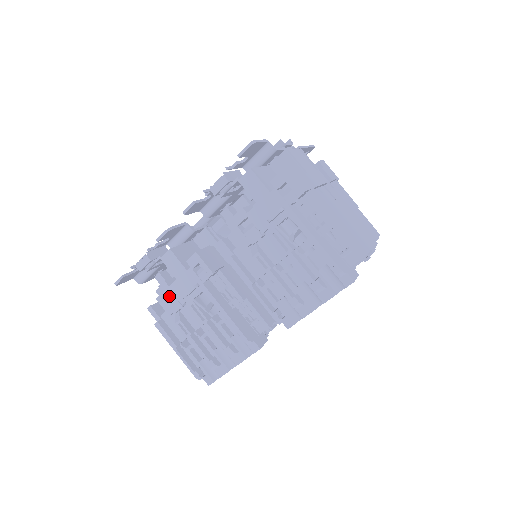
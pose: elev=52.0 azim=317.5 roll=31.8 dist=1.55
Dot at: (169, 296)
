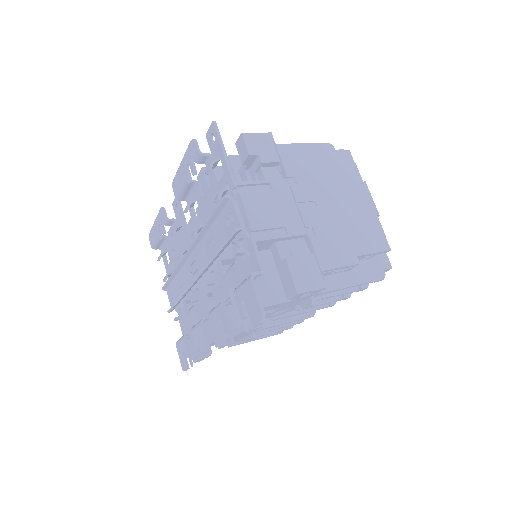
Dot at: occluded
